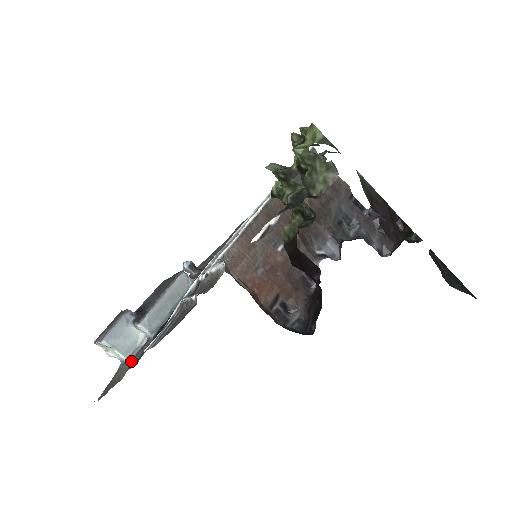
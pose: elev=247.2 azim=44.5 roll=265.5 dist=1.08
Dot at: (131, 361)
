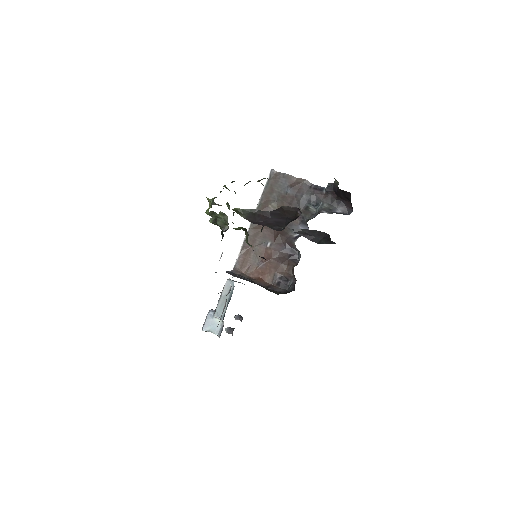
Dot at: (219, 335)
